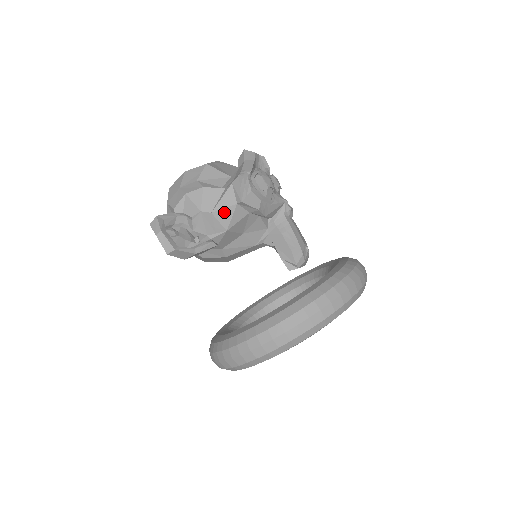
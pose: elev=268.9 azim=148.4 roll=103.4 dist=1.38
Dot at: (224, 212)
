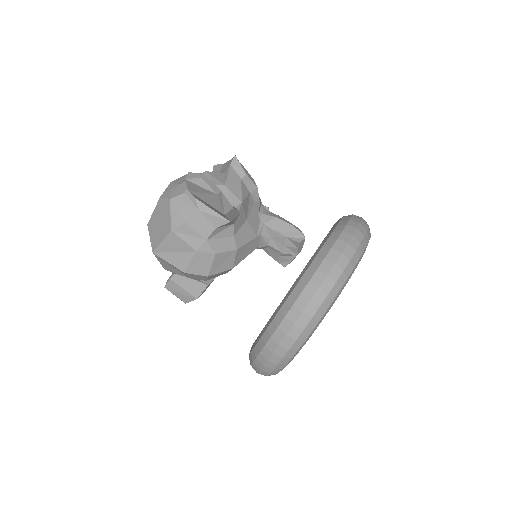
Dot at: (234, 185)
